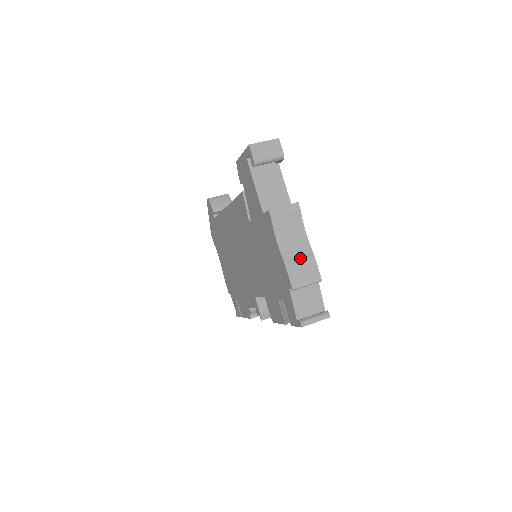
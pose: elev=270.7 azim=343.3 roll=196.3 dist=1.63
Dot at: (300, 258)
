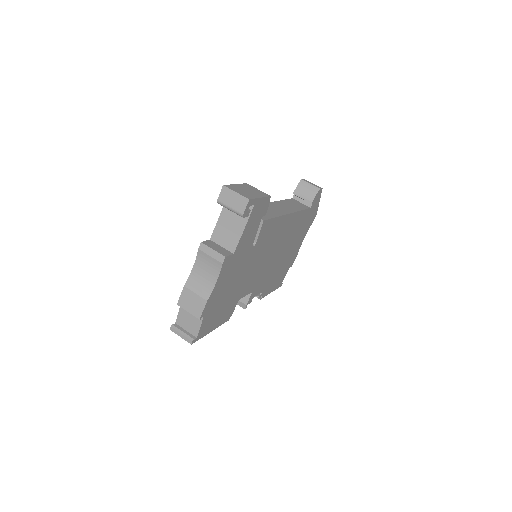
Dot at: (197, 292)
